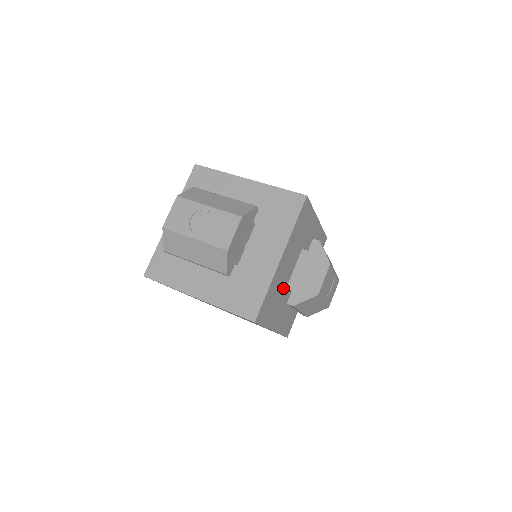
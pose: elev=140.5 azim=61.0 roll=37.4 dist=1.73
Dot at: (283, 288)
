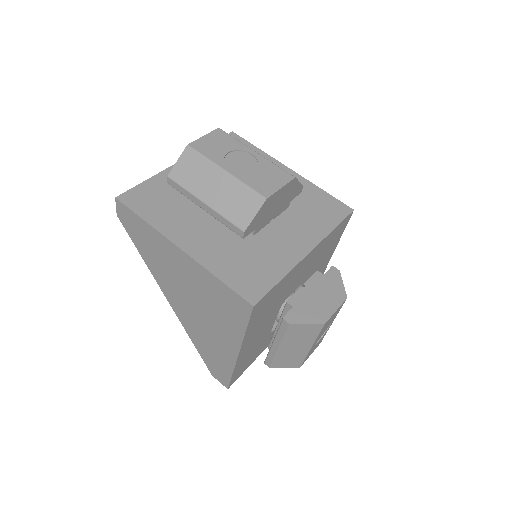
Dot at: (279, 302)
